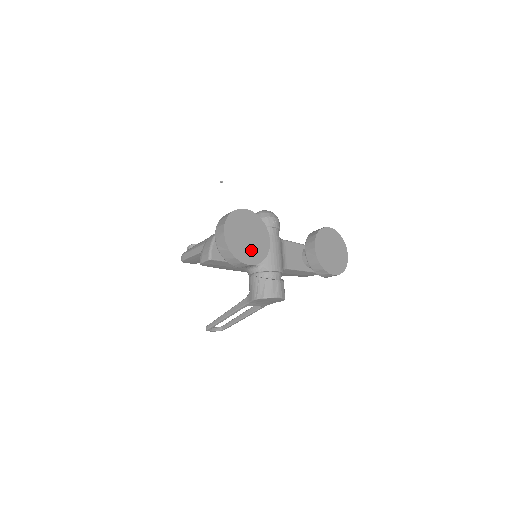
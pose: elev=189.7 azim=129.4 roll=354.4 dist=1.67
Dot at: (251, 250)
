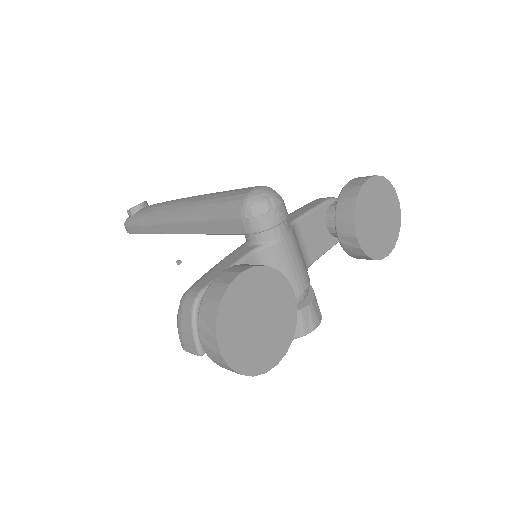
Dot at: (272, 338)
